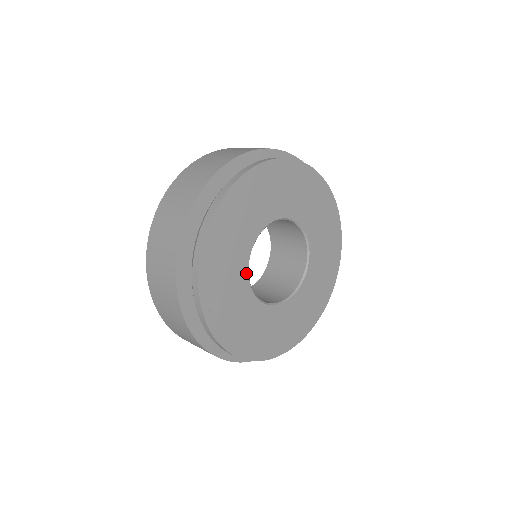
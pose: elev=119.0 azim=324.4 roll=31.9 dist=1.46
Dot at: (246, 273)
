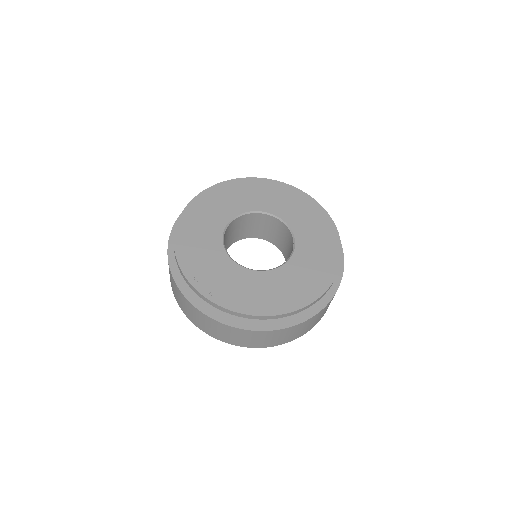
Dot at: (223, 250)
